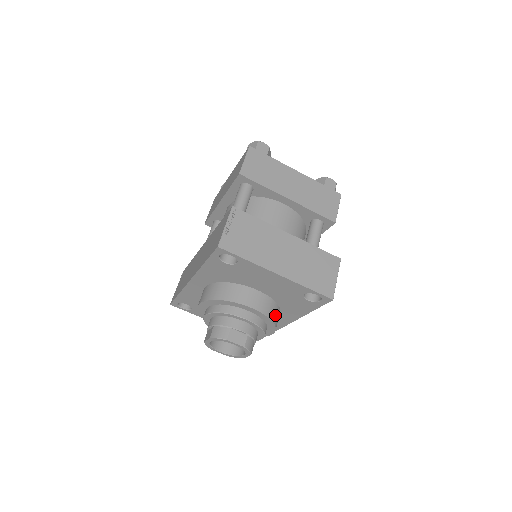
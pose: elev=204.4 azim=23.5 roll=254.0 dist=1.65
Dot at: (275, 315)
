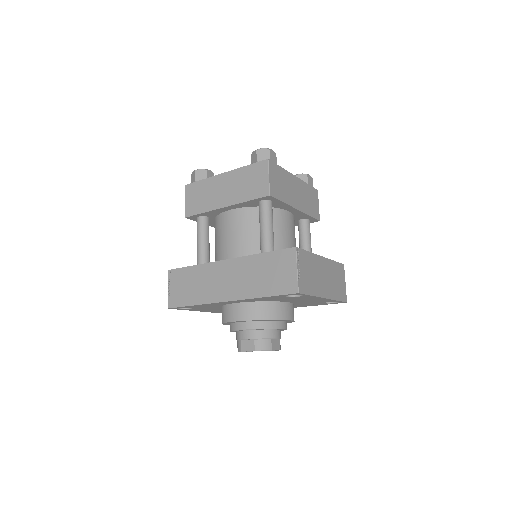
Dot at: occluded
